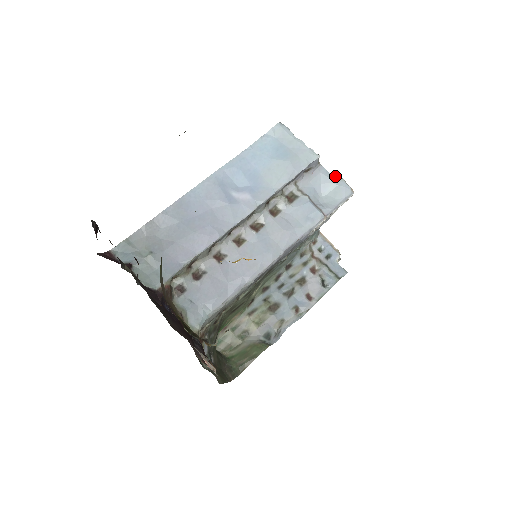
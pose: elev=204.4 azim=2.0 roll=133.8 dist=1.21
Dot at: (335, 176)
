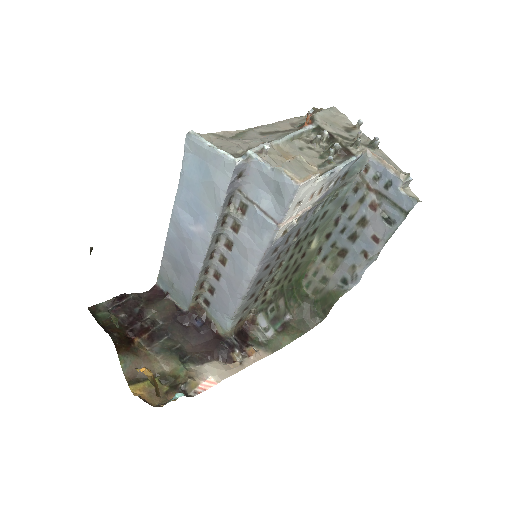
Dot at: (272, 168)
